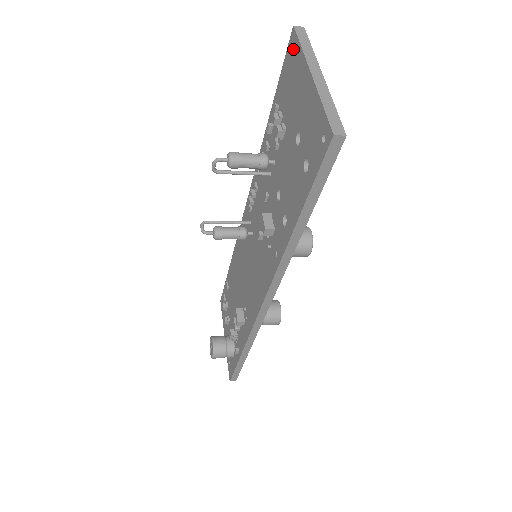
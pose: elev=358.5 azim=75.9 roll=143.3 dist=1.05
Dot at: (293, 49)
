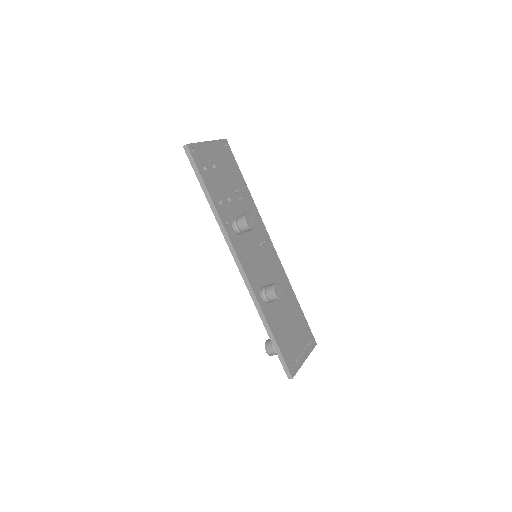
Dot at: occluded
